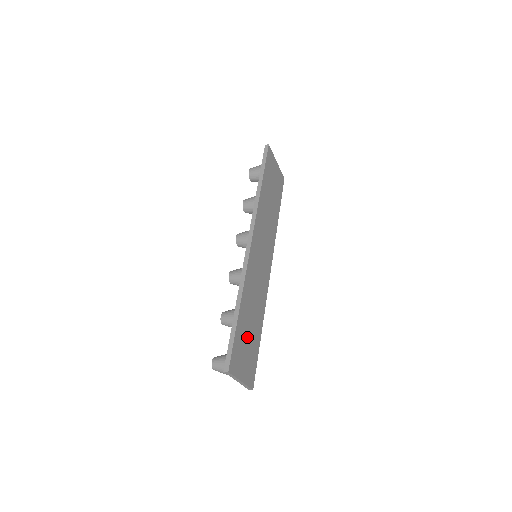
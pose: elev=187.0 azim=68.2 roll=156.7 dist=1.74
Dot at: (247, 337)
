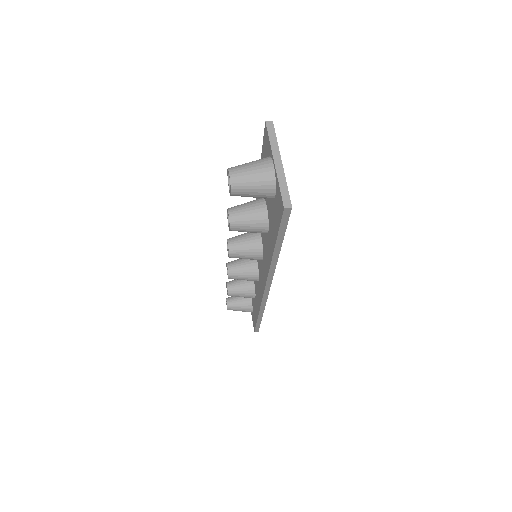
Dot at: occluded
